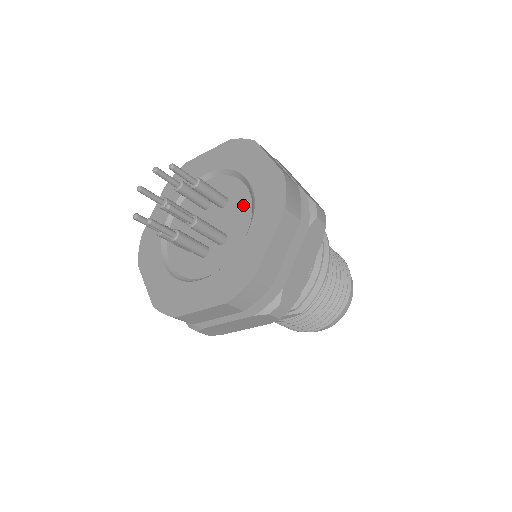
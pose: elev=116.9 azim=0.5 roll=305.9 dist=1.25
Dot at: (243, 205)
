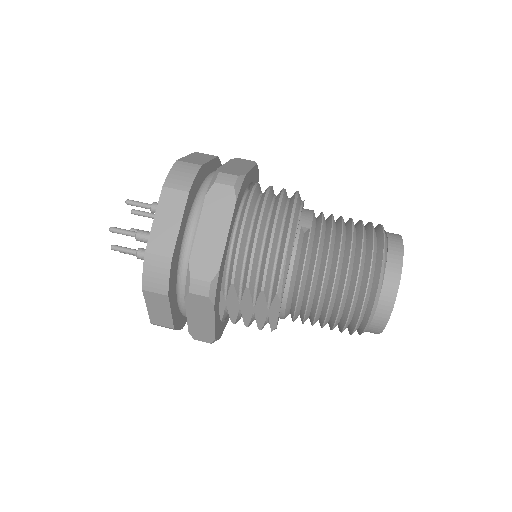
Dot at: occluded
